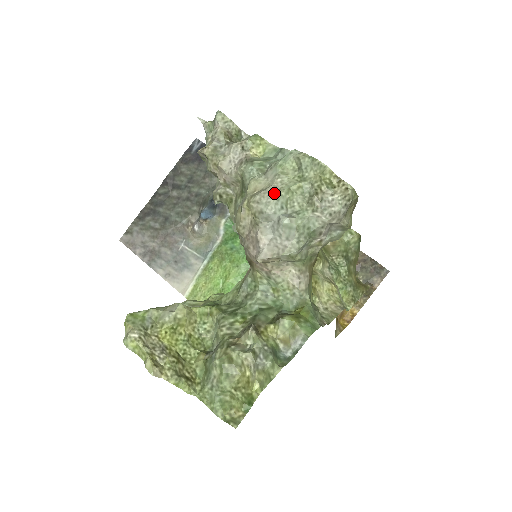
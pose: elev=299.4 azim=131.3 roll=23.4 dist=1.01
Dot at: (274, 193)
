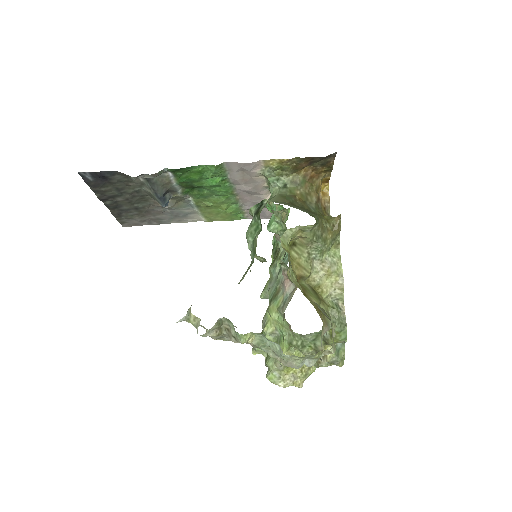
Dot at: (294, 366)
